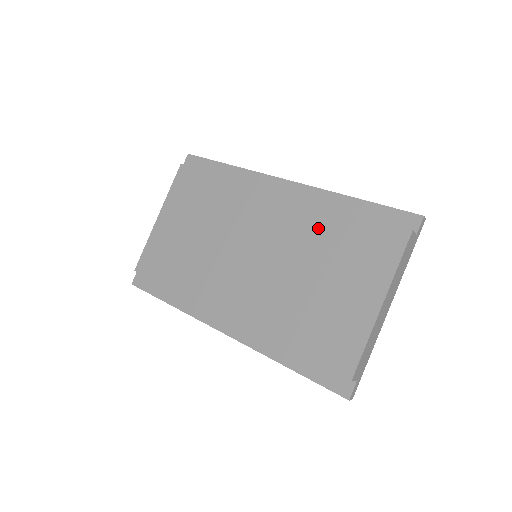
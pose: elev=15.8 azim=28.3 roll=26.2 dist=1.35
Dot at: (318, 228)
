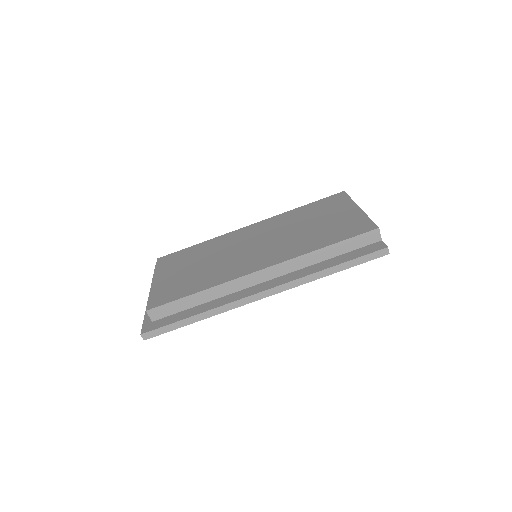
Dot at: (291, 217)
